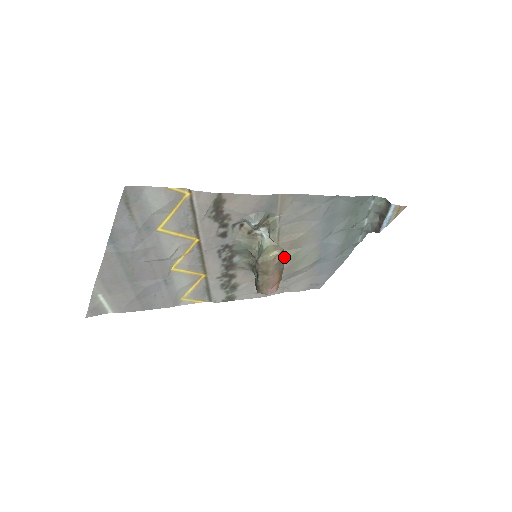
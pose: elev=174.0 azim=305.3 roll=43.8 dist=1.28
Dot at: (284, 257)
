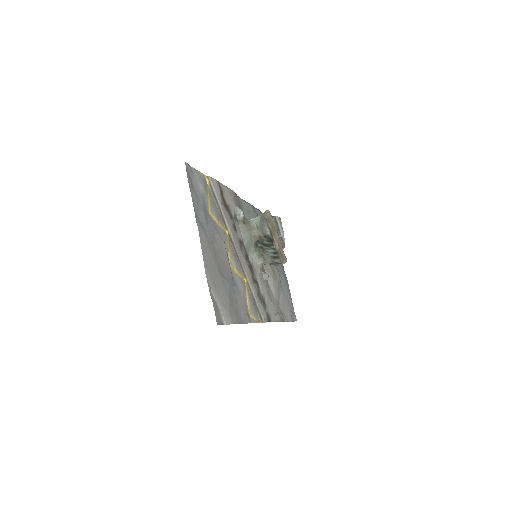
Dot at: (266, 264)
